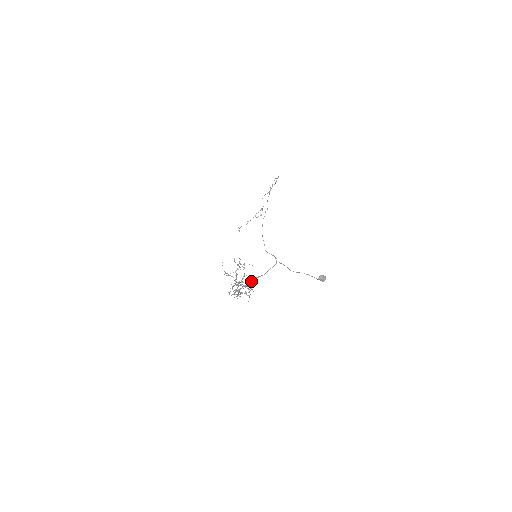
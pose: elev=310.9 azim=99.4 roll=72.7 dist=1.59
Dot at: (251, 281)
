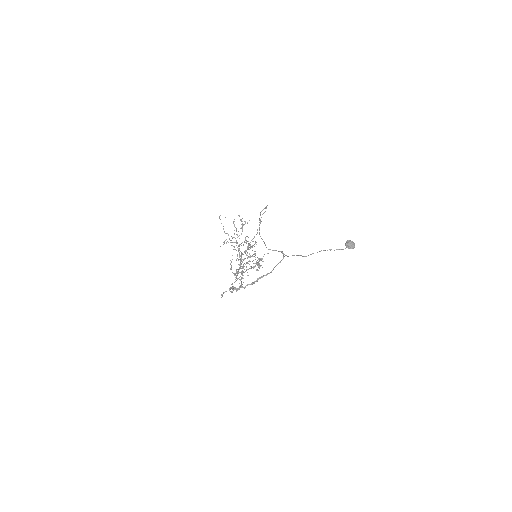
Dot at: (253, 282)
